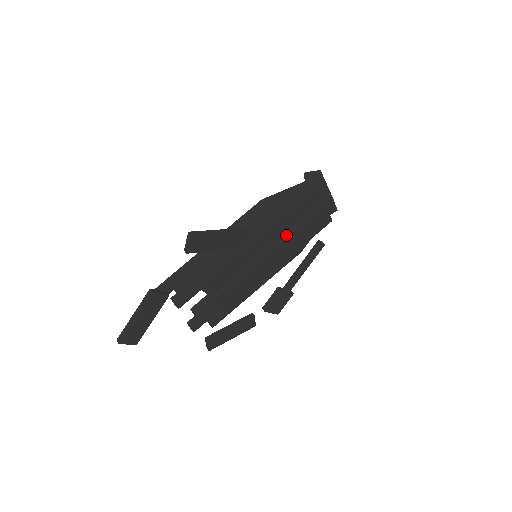
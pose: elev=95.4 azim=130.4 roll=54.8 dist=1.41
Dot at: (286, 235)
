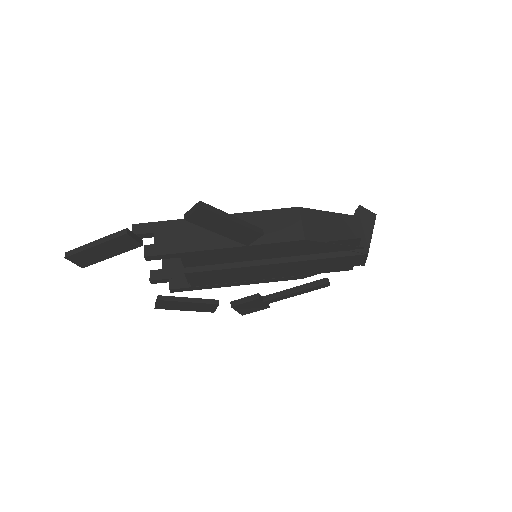
Dot at: (298, 258)
